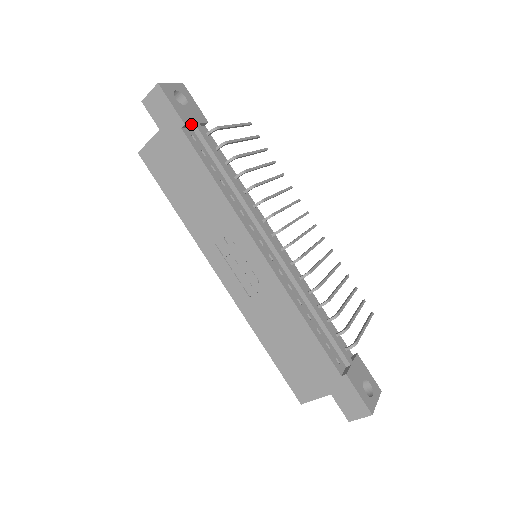
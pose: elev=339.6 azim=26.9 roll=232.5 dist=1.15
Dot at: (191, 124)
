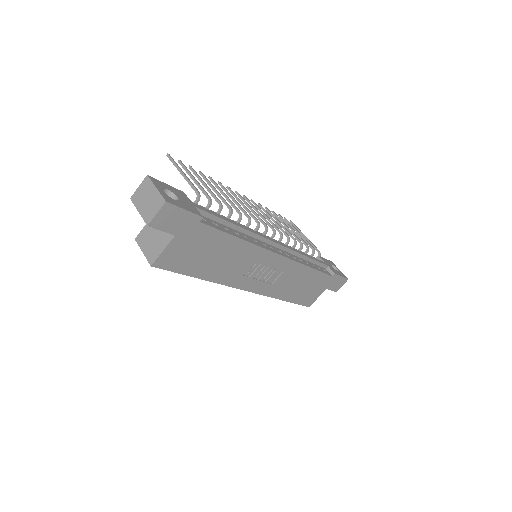
Dot at: (197, 211)
